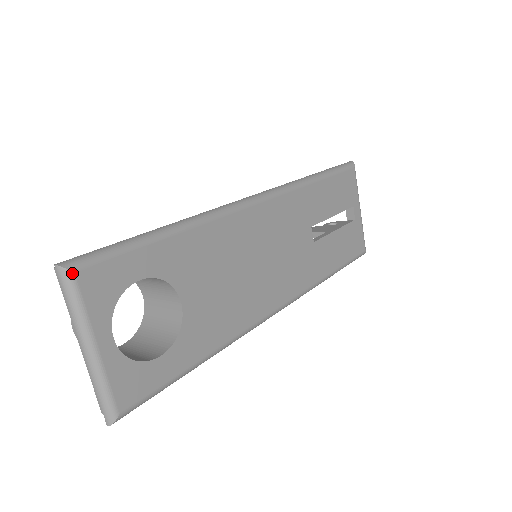
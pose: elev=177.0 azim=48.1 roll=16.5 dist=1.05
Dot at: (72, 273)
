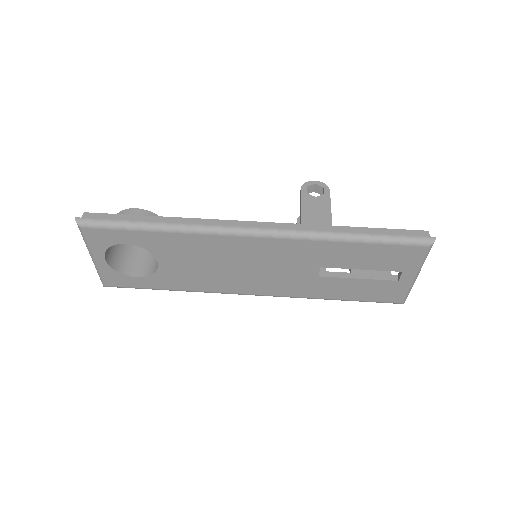
Dot at: (81, 227)
